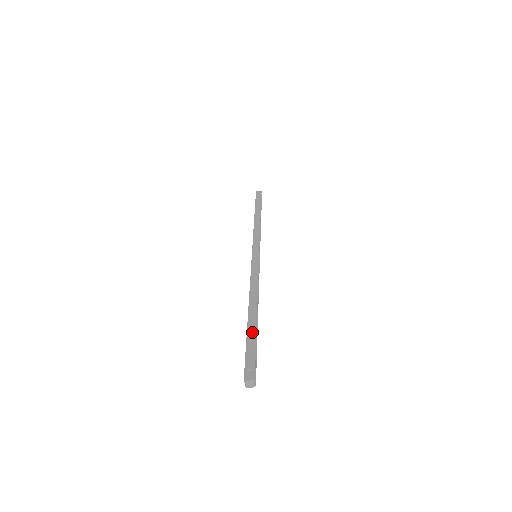
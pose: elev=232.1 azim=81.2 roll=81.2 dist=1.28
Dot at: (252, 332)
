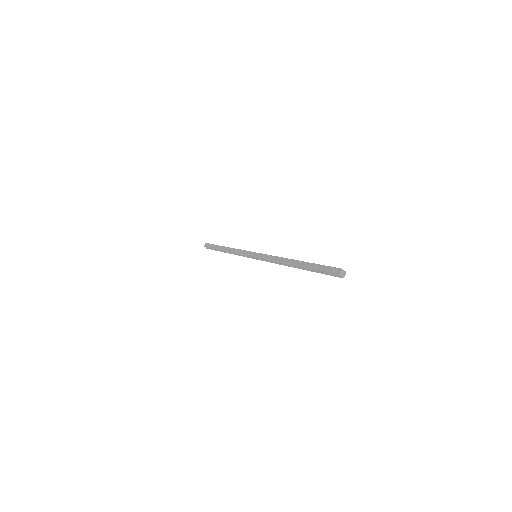
Dot at: (310, 265)
